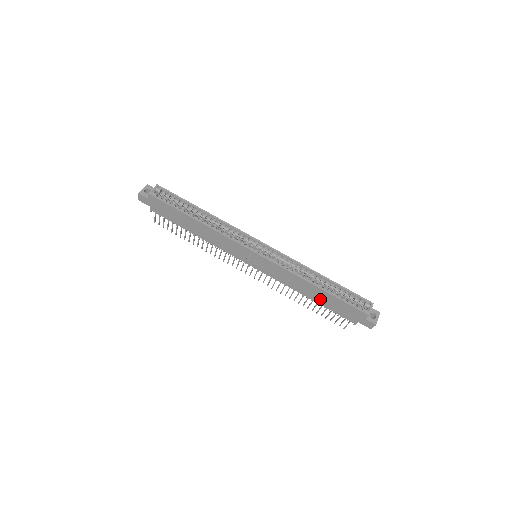
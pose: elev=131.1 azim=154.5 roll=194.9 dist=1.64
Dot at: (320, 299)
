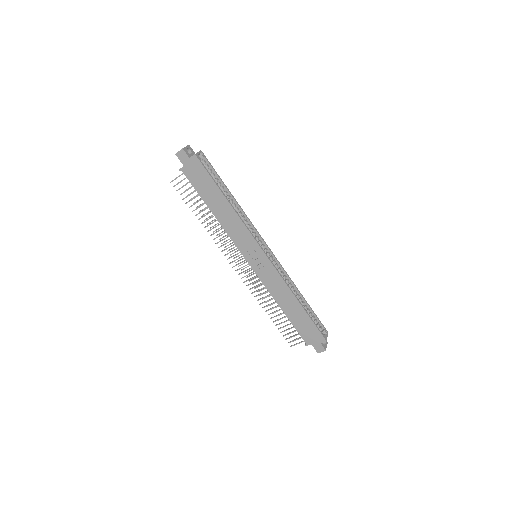
Dot at: (293, 314)
